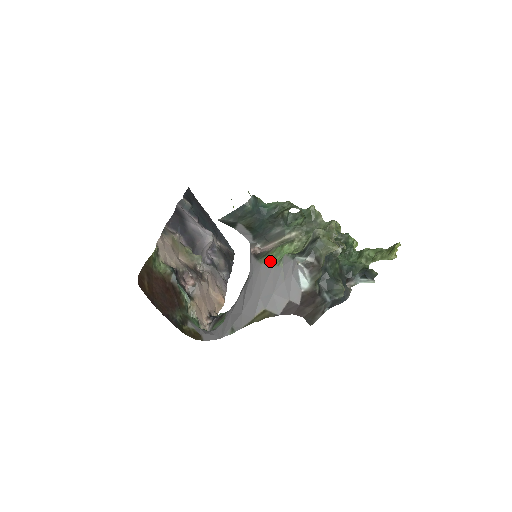
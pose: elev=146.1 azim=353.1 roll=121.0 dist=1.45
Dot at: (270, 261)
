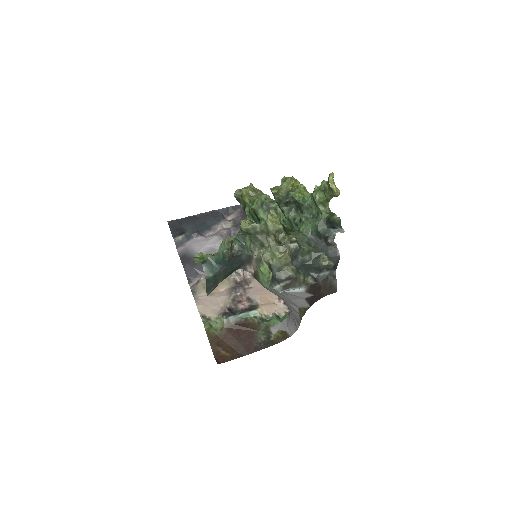
Dot at: occluded
